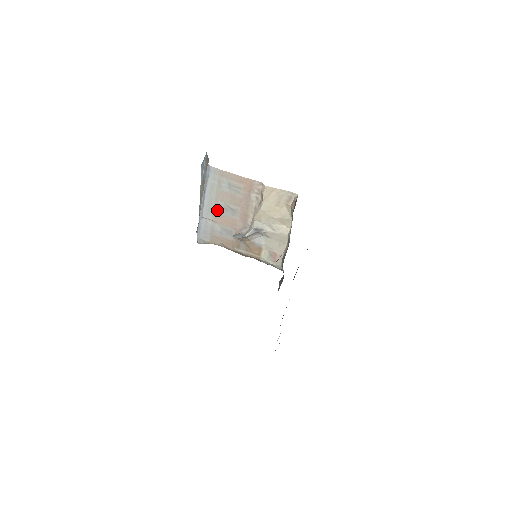
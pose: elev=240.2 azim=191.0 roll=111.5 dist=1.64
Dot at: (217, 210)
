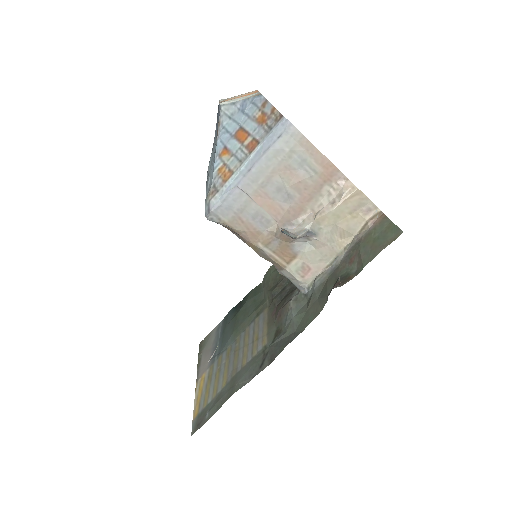
Dot at: (265, 186)
